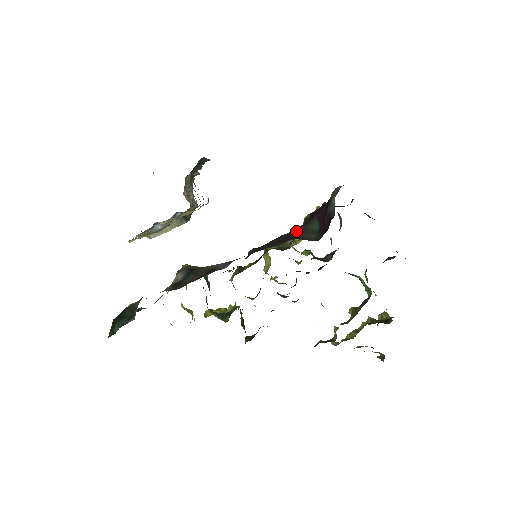
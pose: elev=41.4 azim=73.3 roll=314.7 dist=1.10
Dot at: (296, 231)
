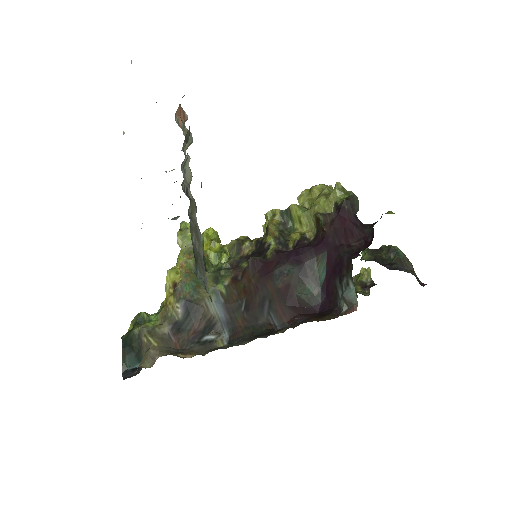
Dot at: (301, 270)
